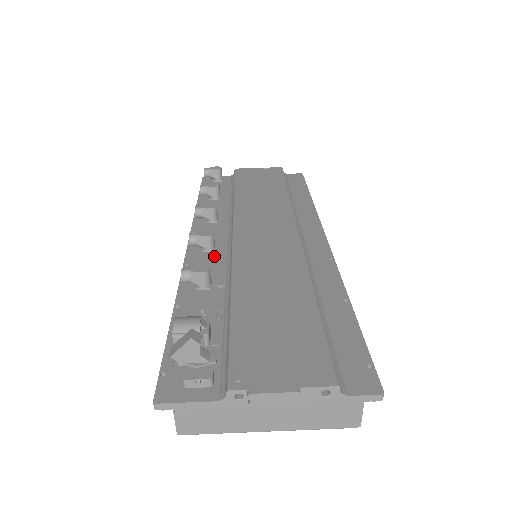
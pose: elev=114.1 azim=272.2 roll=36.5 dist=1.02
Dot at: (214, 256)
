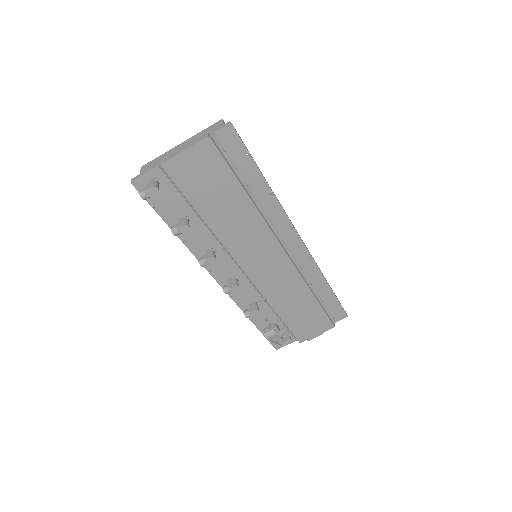
Dot at: (242, 285)
